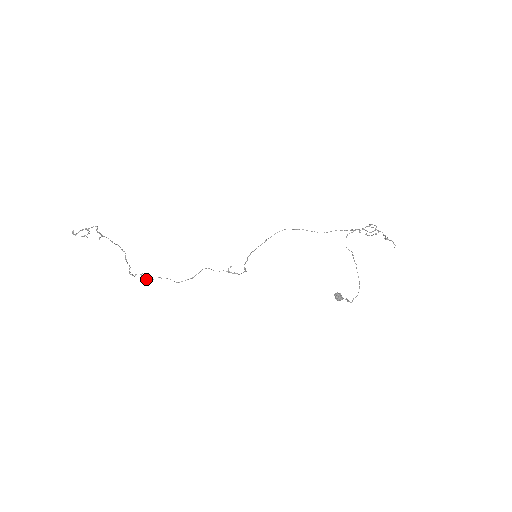
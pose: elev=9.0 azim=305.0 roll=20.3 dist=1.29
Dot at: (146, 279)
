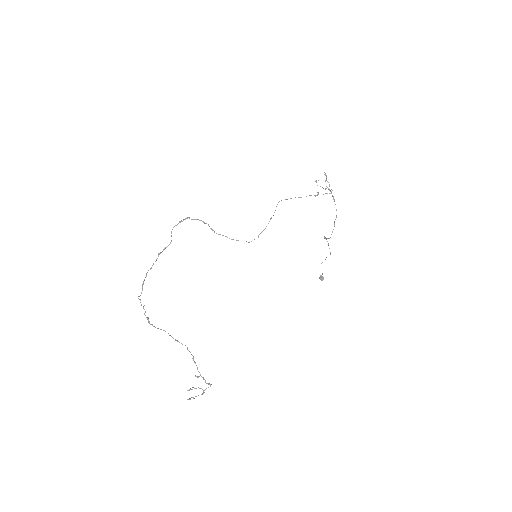
Dot at: (139, 299)
